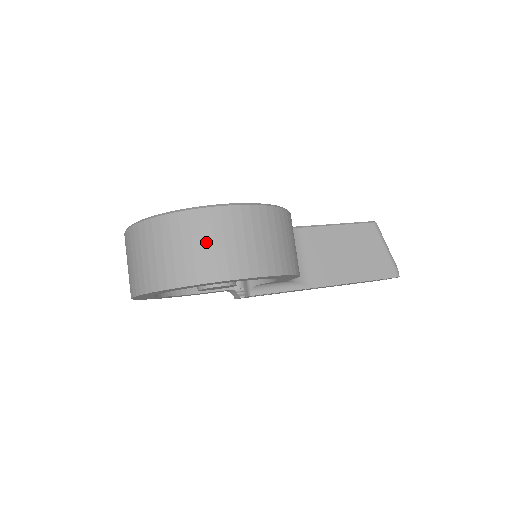
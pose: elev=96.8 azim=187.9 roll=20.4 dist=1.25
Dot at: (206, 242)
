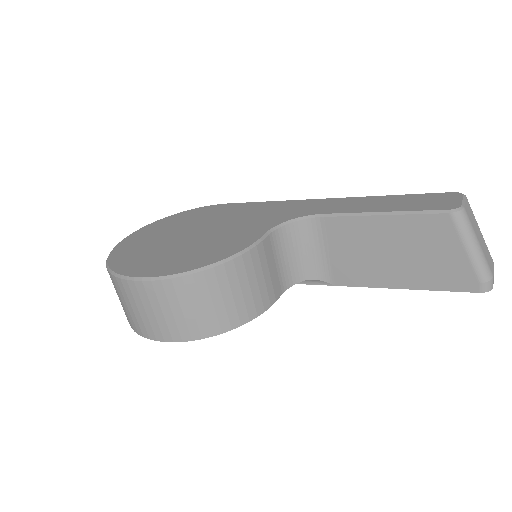
Dot at: (128, 305)
